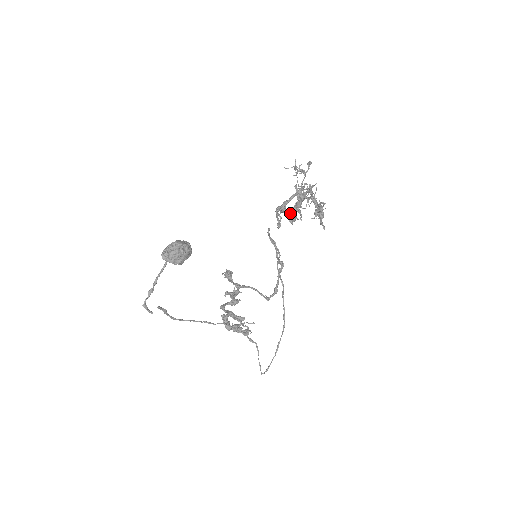
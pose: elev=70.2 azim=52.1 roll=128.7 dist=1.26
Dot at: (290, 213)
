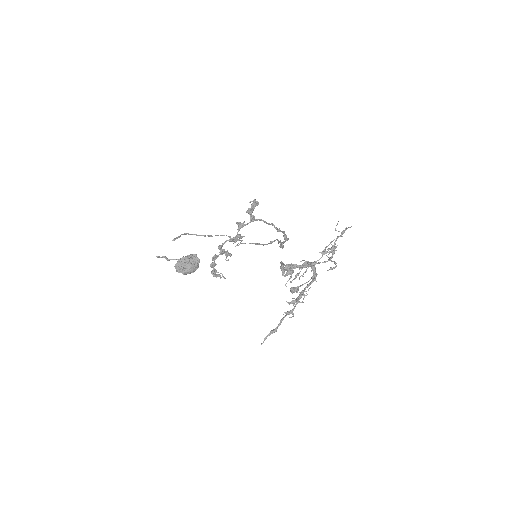
Dot at: (292, 270)
